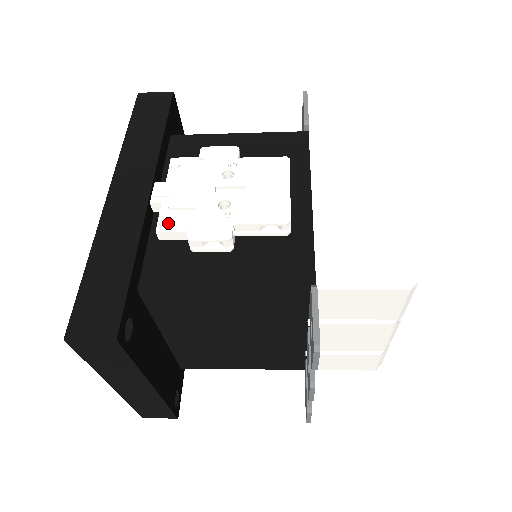
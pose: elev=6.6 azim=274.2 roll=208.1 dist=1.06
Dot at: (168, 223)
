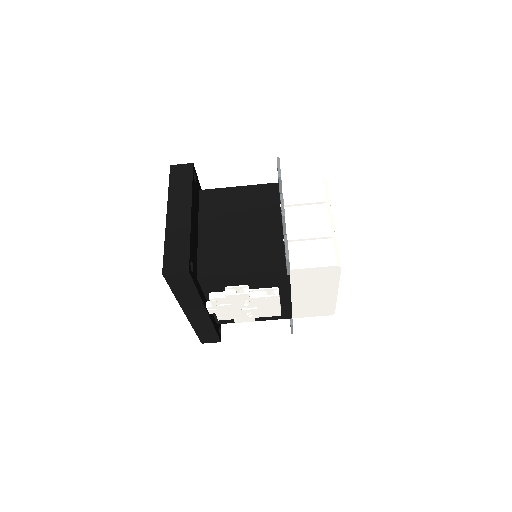
Dot at: occluded
